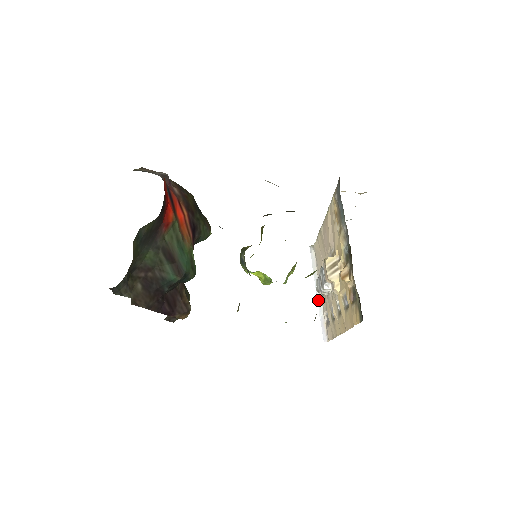
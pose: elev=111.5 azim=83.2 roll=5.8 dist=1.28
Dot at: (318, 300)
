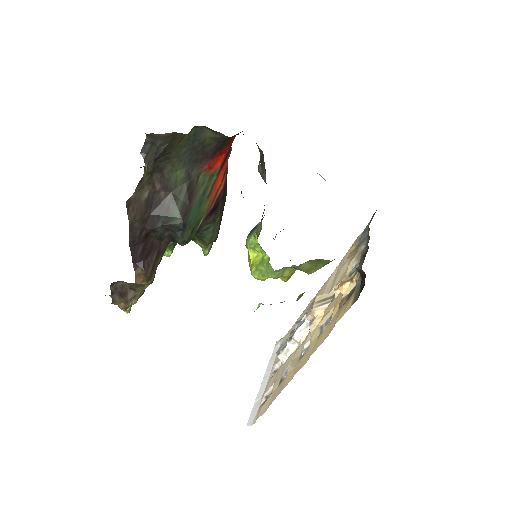
Dot at: (262, 385)
